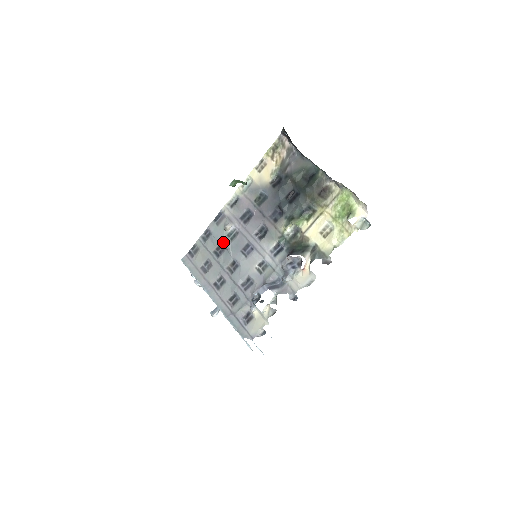
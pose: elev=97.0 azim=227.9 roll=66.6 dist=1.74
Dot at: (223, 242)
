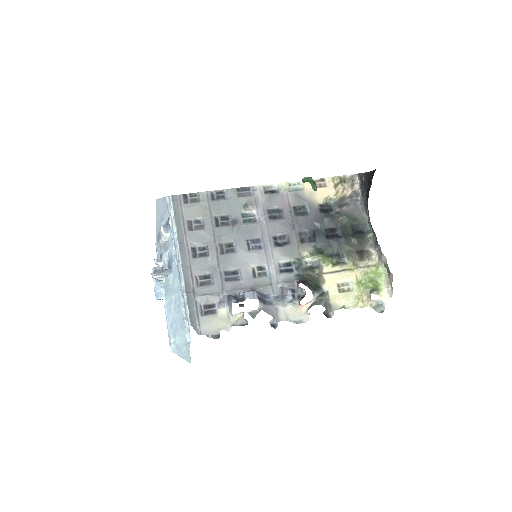
Dot at: (234, 217)
